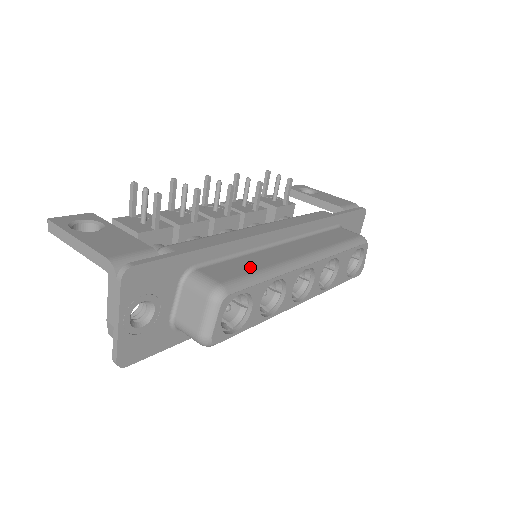
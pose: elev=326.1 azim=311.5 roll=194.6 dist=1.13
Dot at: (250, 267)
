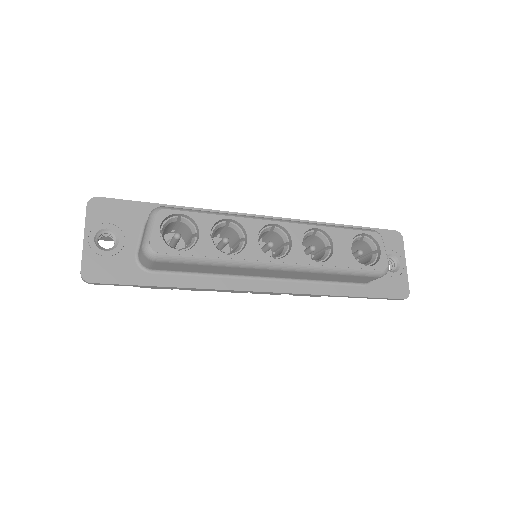
Dot at: occluded
